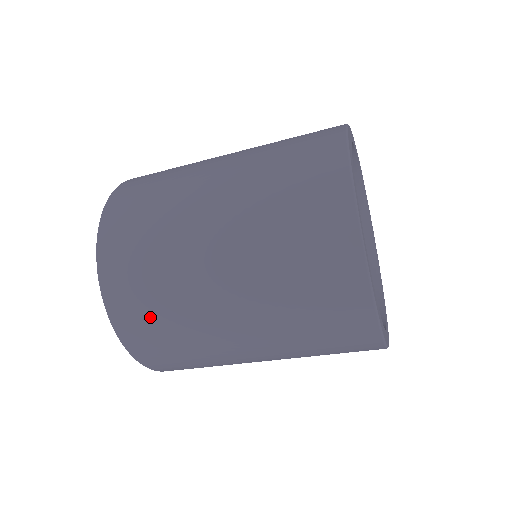
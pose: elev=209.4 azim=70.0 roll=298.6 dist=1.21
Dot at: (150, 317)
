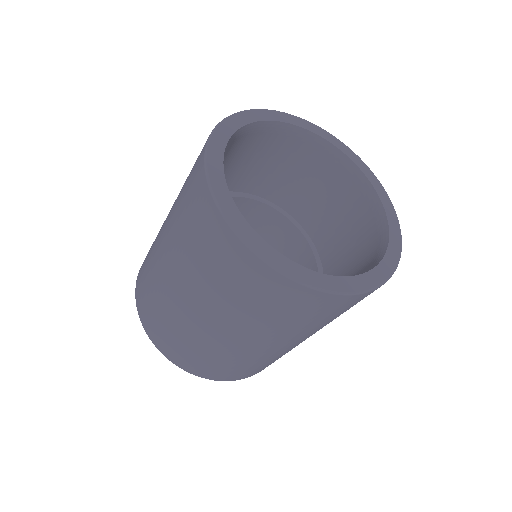
Dot at: (145, 288)
